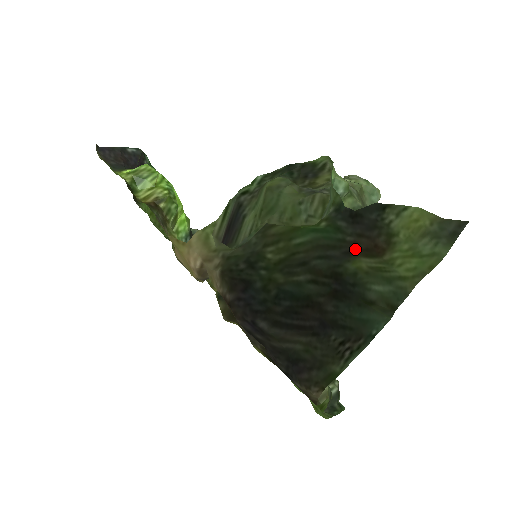
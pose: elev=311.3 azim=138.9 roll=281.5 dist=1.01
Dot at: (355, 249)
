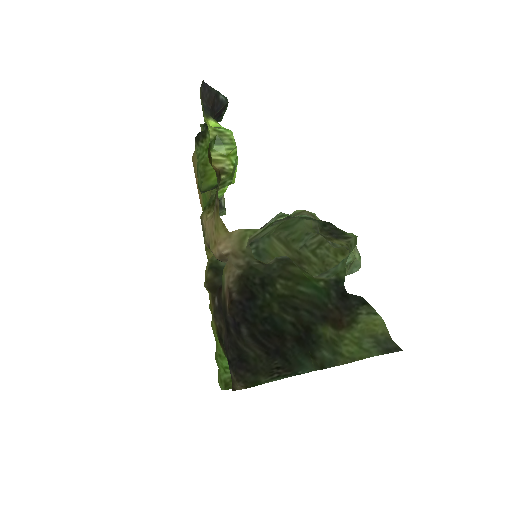
Dot at: (329, 316)
